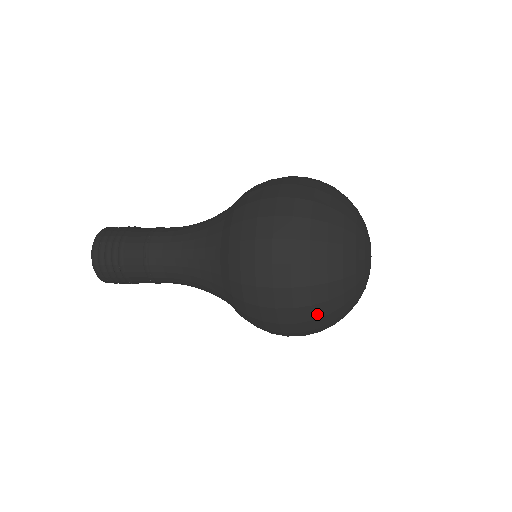
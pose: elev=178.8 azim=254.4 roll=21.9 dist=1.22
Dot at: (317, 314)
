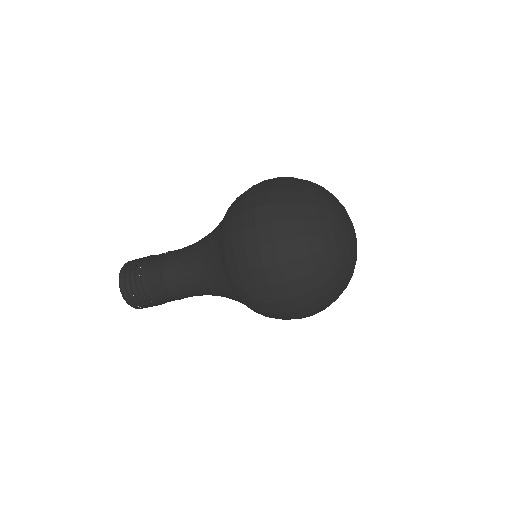
Dot at: (290, 215)
